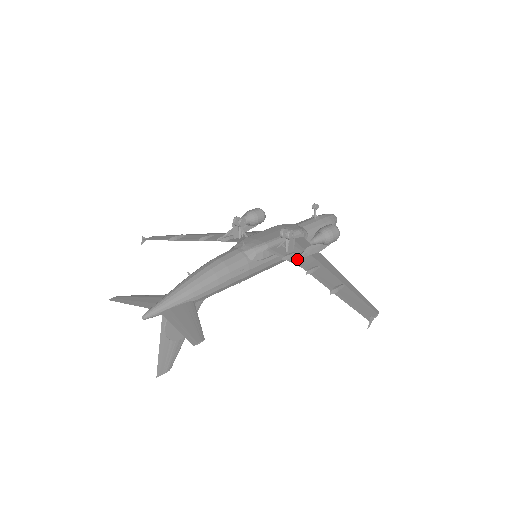
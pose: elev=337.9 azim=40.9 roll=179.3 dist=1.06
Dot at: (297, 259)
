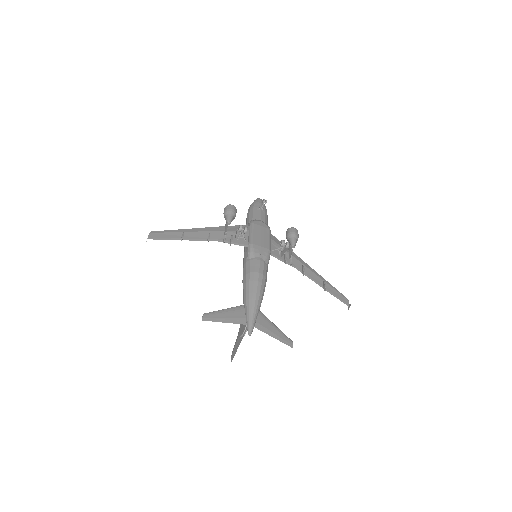
Dot at: (292, 262)
